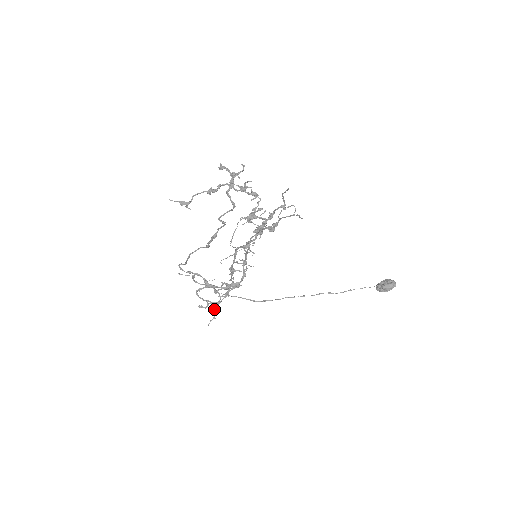
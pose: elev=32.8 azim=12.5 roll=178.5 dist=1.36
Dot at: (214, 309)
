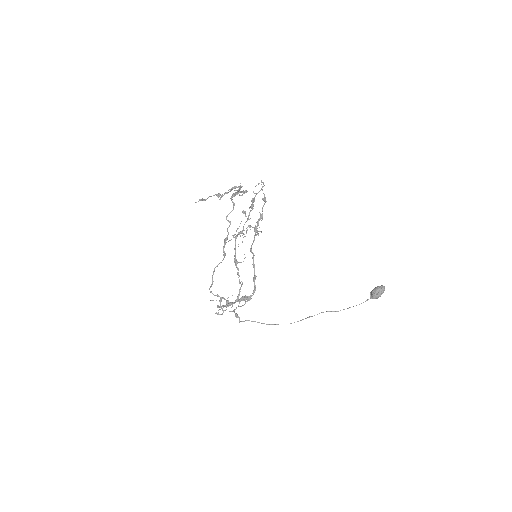
Dot at: (224, 305)
